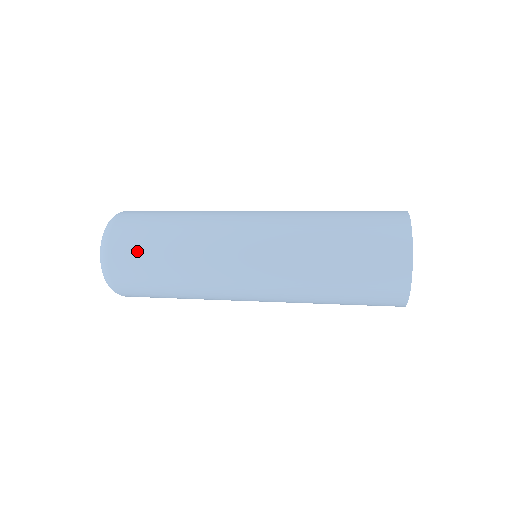
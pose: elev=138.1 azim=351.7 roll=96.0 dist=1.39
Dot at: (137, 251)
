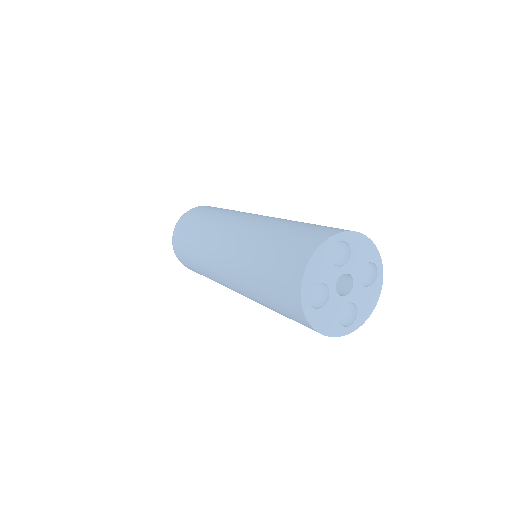
Dot at: (186, 225)
